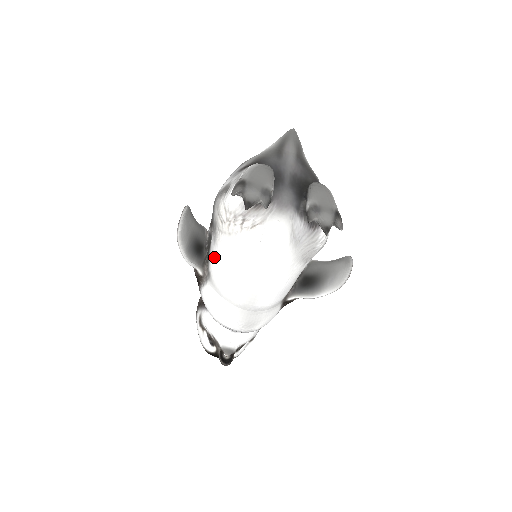
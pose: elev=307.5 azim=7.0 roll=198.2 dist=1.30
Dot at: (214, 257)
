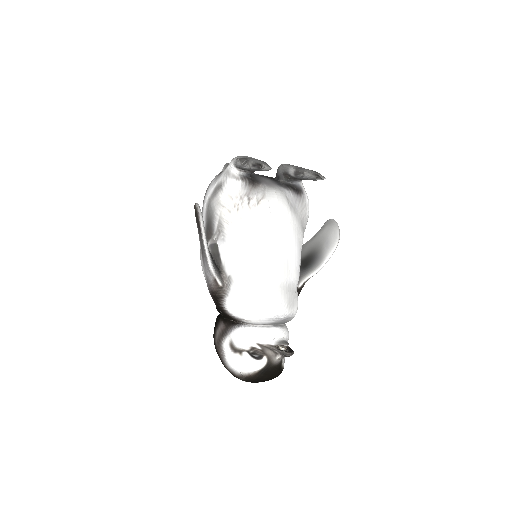
Dot at: (230, 254)
